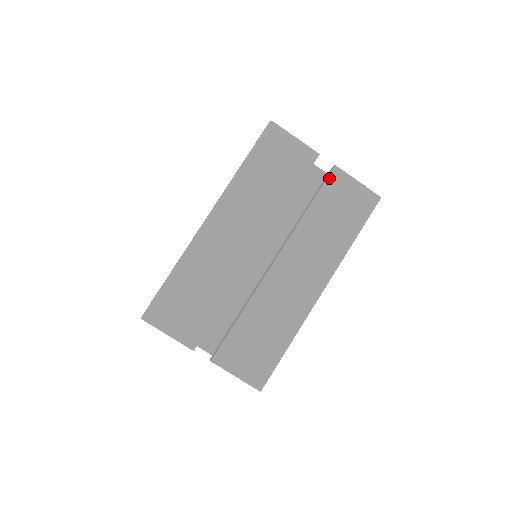
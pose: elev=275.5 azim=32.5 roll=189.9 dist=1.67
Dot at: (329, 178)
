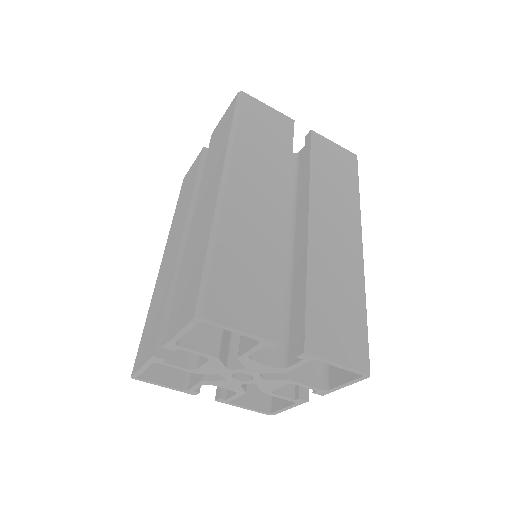
Dot at: (312, 140)
